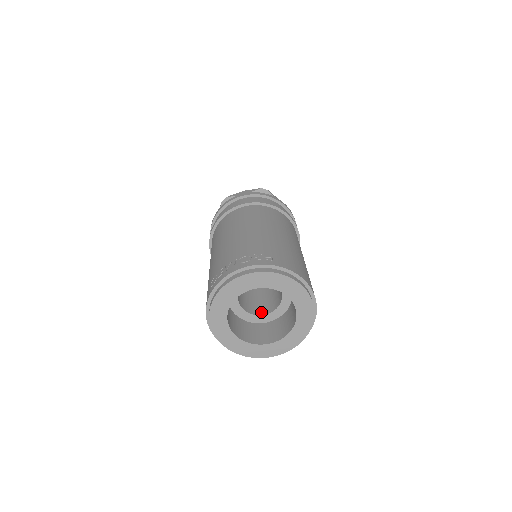
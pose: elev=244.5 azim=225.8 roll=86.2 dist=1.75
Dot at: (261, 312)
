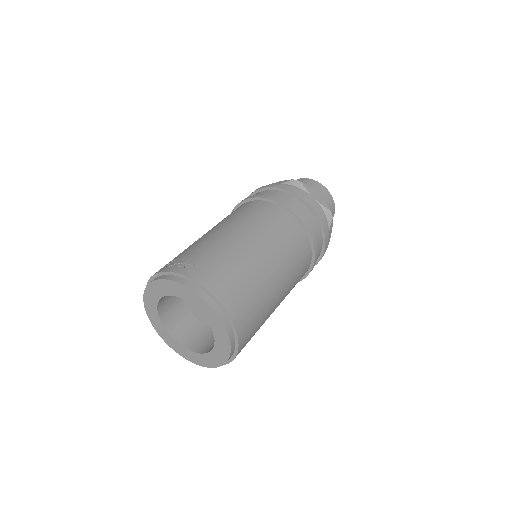
Dot at: occluded
